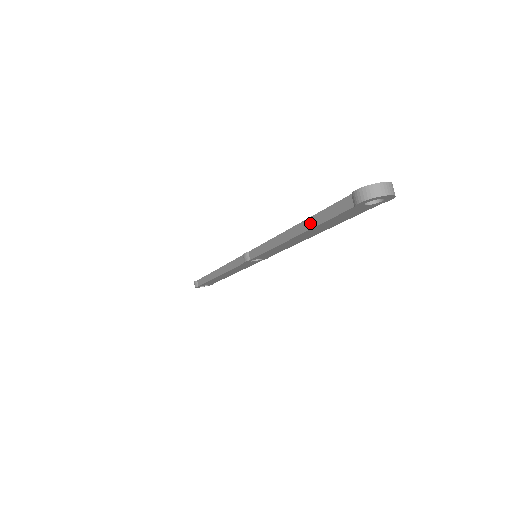
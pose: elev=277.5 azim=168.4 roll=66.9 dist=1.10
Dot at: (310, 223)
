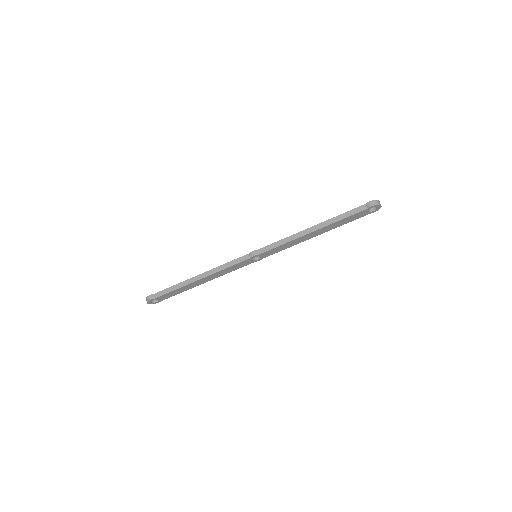
Dot at: (331, 221)
